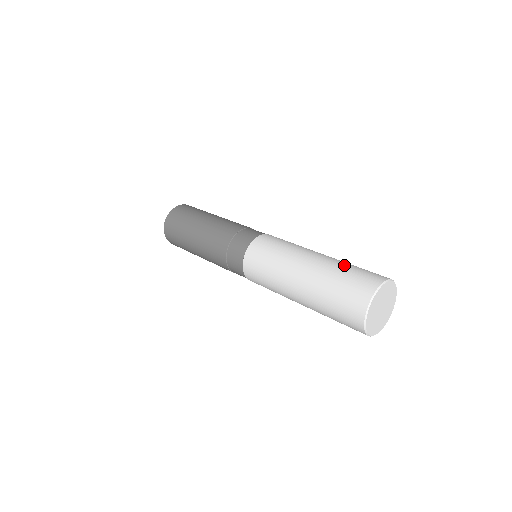
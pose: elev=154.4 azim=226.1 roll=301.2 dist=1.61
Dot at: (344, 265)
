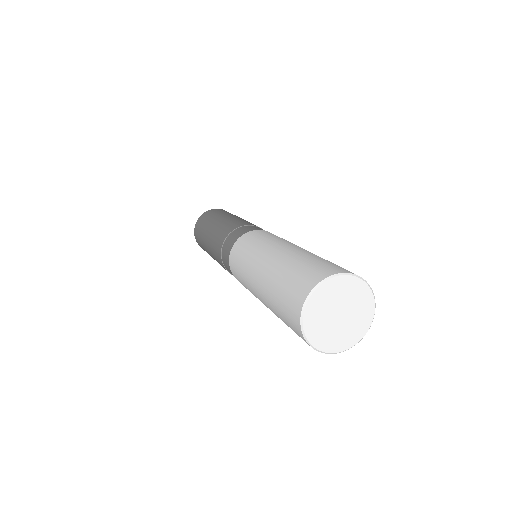
Dot at: (291, 264)
